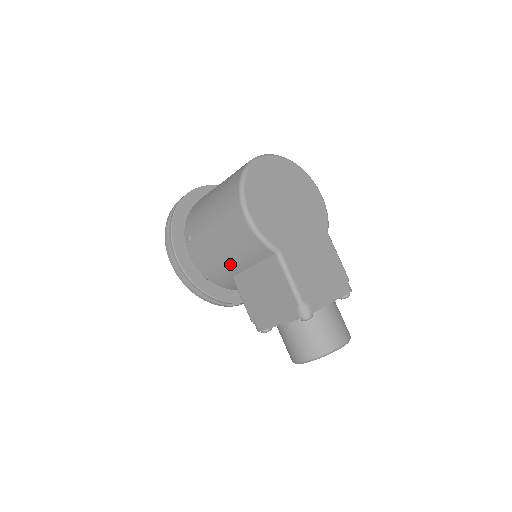
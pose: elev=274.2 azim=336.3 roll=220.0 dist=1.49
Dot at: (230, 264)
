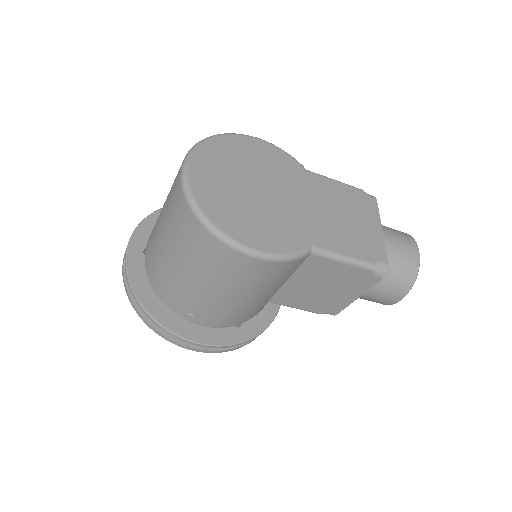
Dot at: (262, 299)
